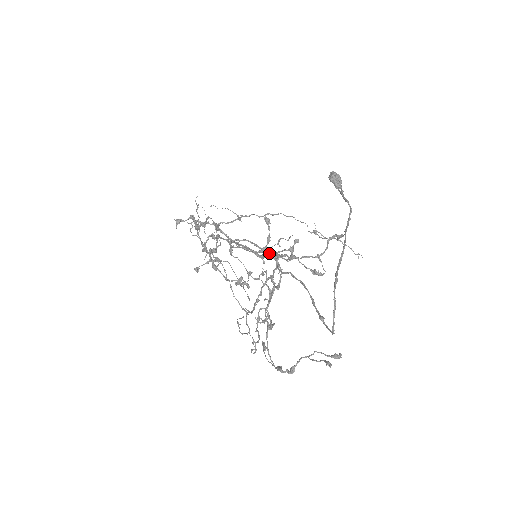
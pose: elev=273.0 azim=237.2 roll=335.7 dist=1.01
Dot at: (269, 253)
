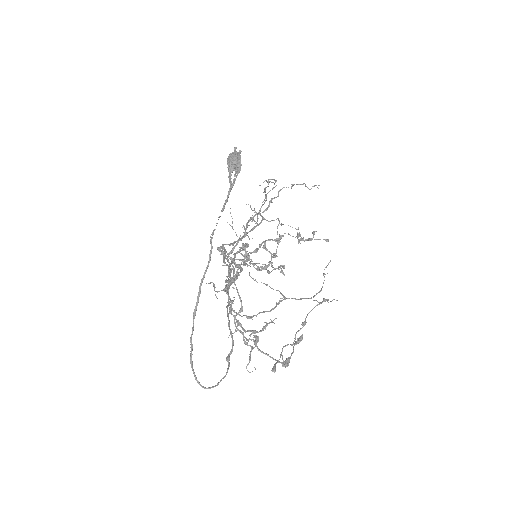
Dot at: (228, 282)
